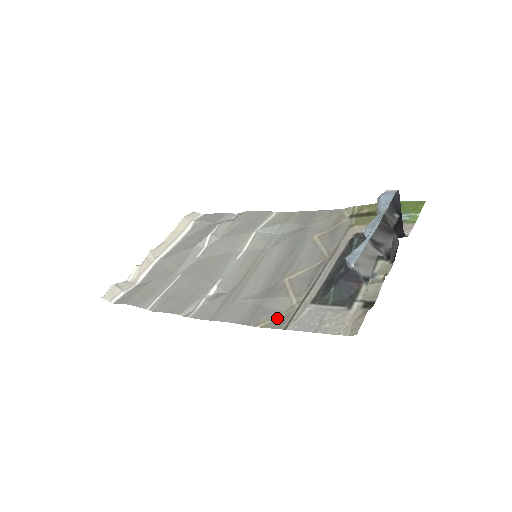
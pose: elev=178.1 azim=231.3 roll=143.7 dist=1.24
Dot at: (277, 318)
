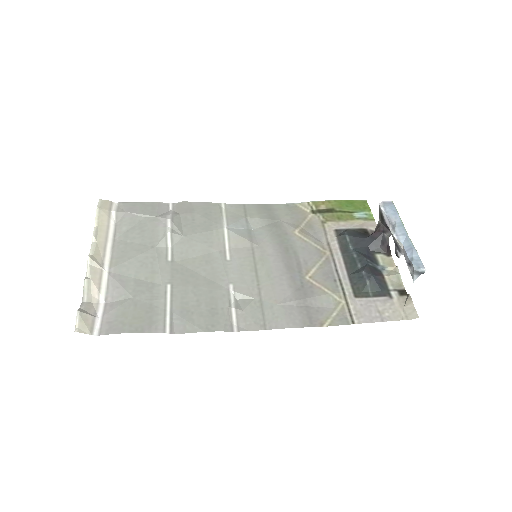
Dot at: (335, 315)
